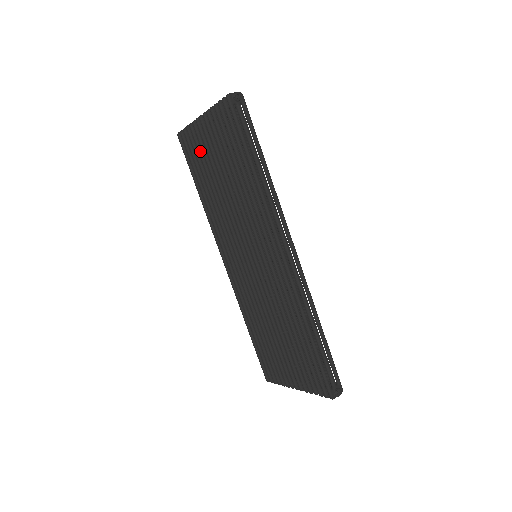
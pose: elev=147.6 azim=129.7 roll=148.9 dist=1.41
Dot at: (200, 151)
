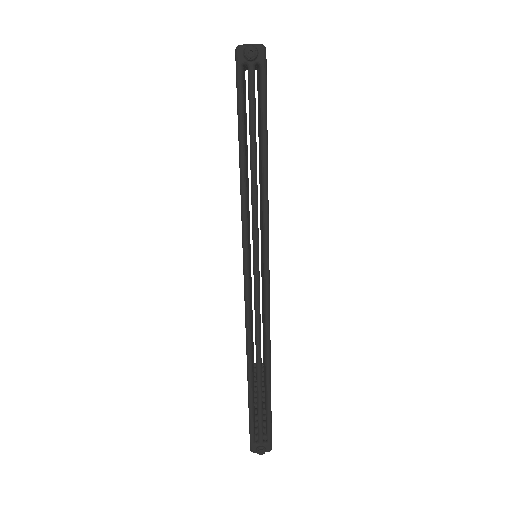
Dot at: occluded
